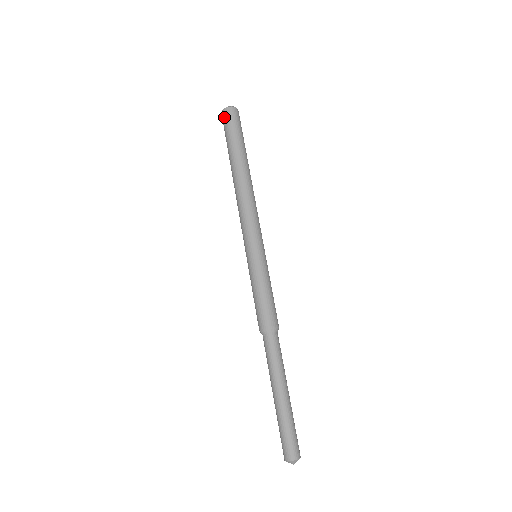
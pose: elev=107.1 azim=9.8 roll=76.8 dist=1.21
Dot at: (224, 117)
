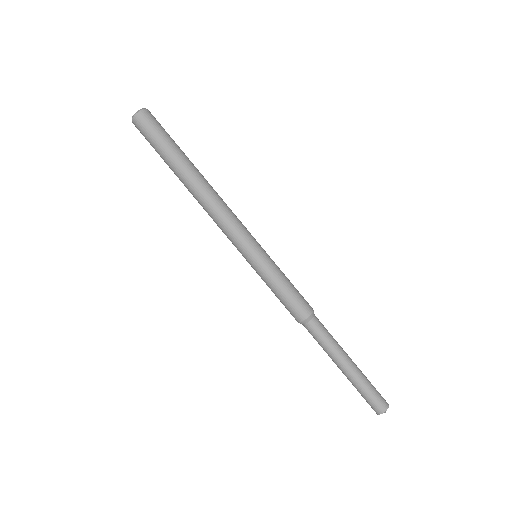
Dot at: (143, 122)
